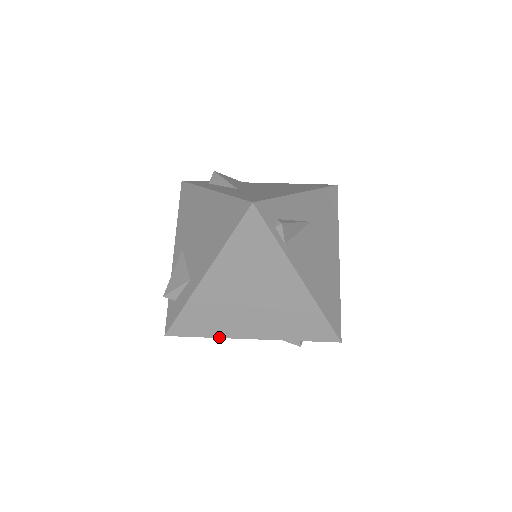
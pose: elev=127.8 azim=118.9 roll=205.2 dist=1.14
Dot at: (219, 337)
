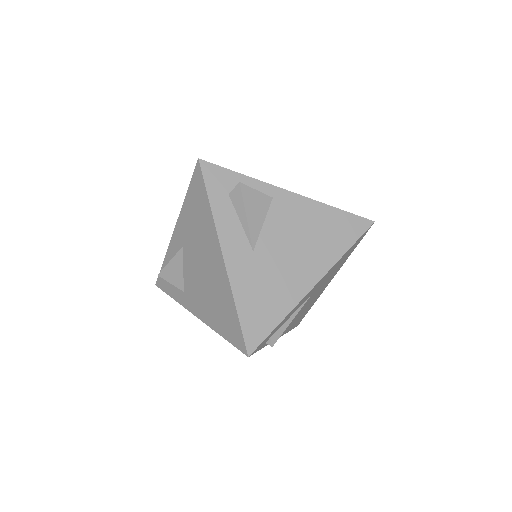
Dot at: occluded
